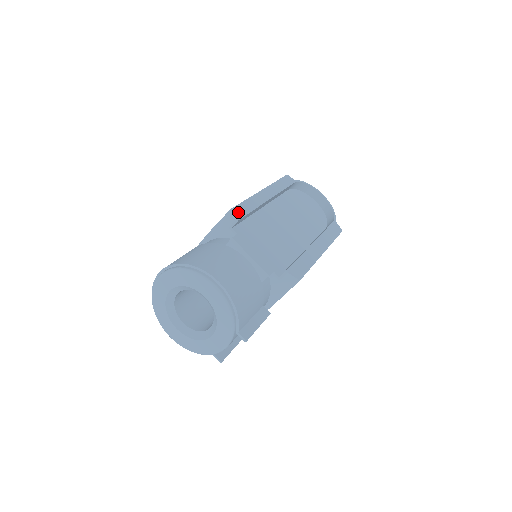
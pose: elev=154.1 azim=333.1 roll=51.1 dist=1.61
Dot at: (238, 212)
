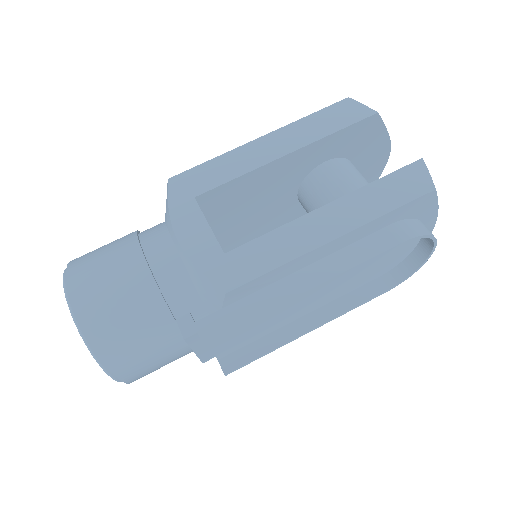
Dot at: (237, 294)
